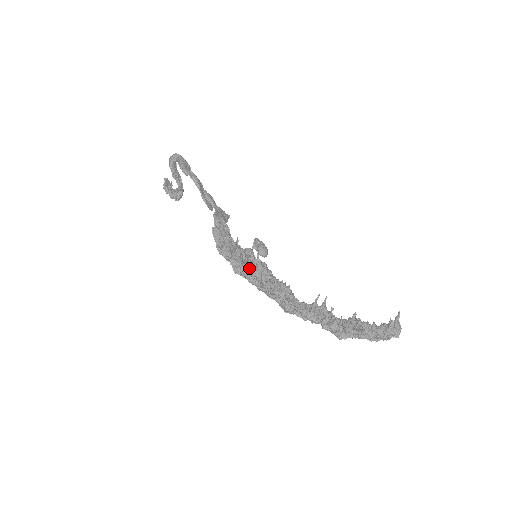
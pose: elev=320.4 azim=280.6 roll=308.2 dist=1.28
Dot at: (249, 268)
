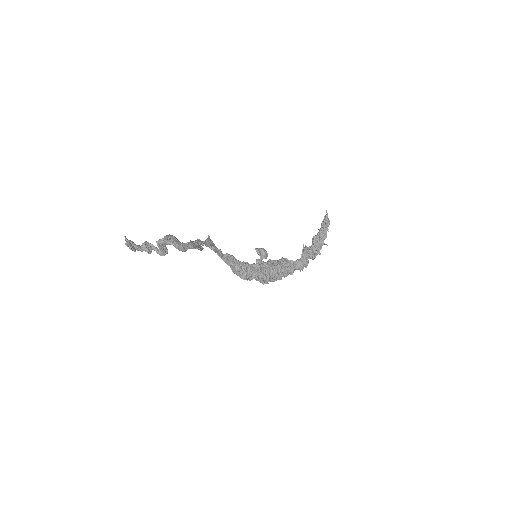
Dot at: (273, 276)
